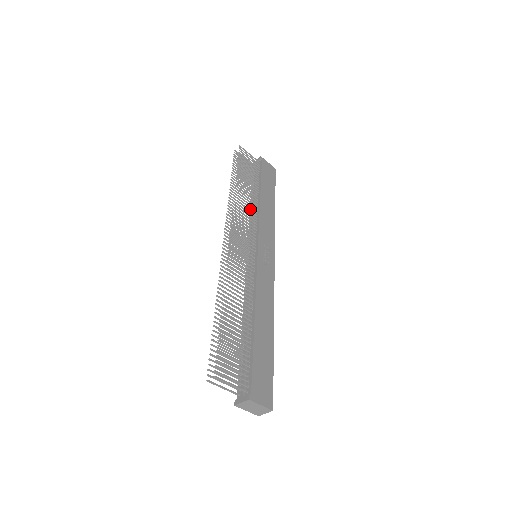
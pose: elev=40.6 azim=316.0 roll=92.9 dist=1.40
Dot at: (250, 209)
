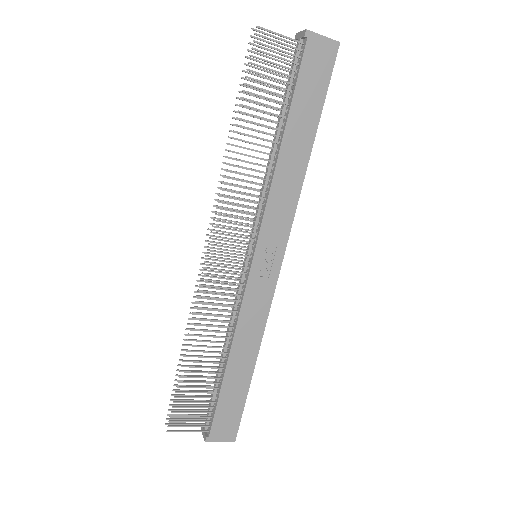
Dot at: (269, 157)
